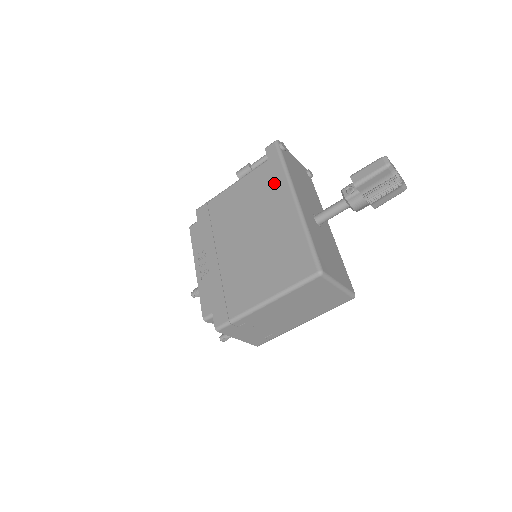
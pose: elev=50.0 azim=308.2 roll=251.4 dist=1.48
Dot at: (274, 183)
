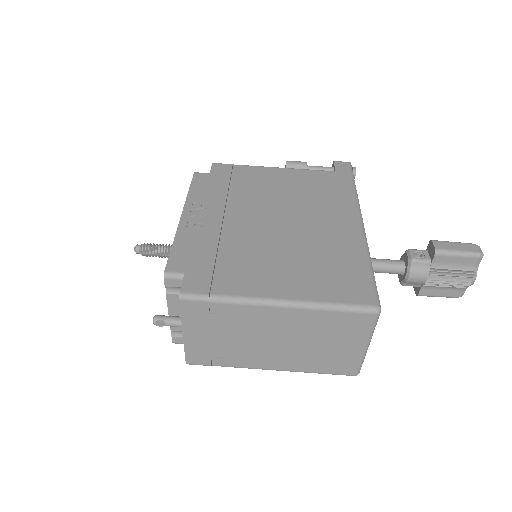
Dot at: (337, 193)
